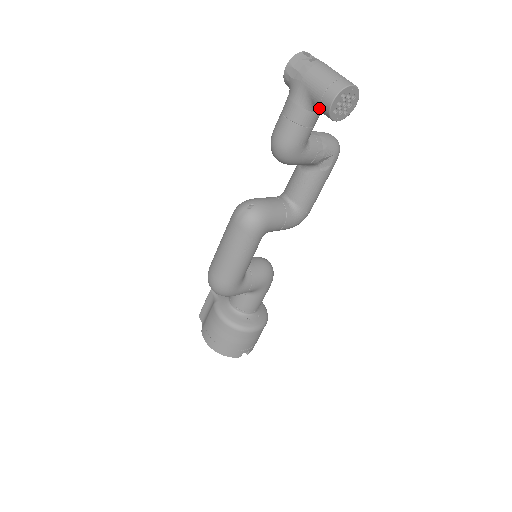
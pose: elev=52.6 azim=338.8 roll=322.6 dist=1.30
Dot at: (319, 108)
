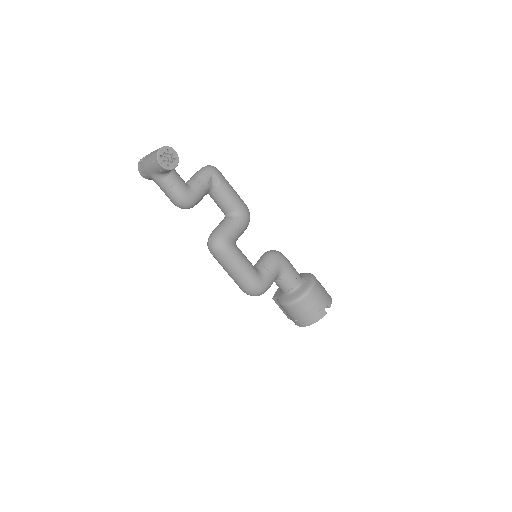
Dot at: (164, 172)
